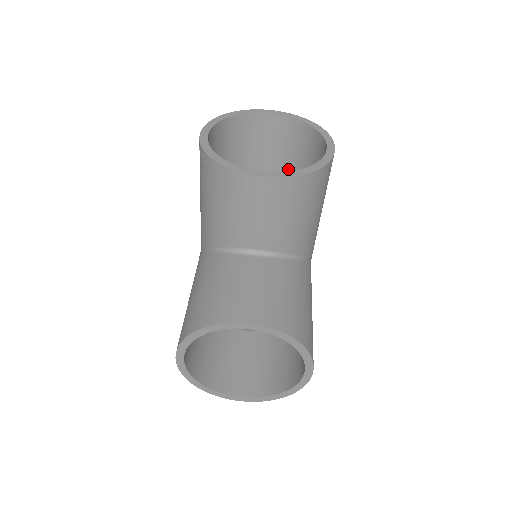
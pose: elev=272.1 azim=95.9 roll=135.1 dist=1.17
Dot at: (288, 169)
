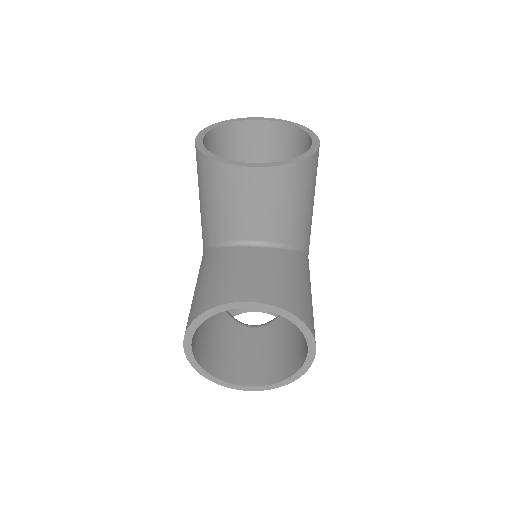
Dot at: occluded
